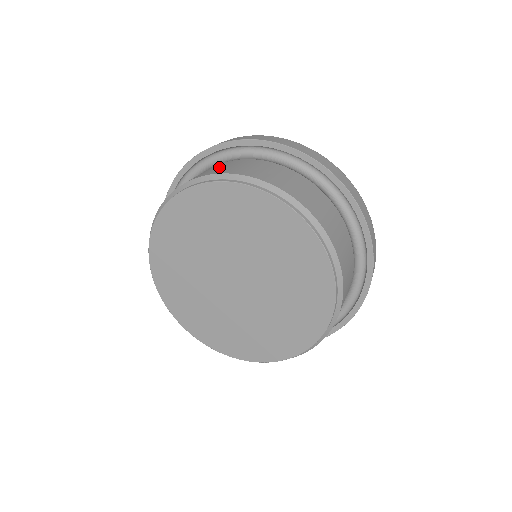
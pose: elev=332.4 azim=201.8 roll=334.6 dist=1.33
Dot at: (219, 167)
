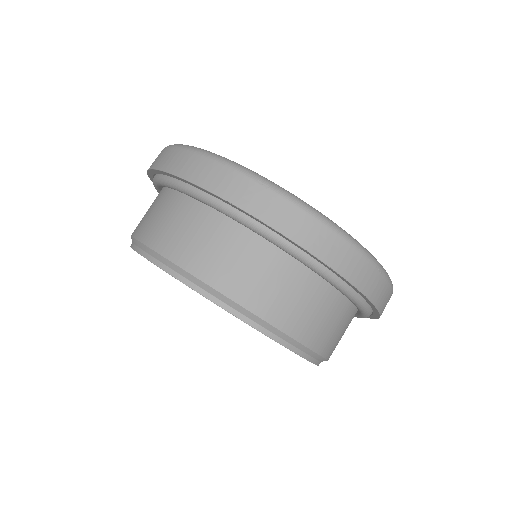
Dot at: (150, 210)
